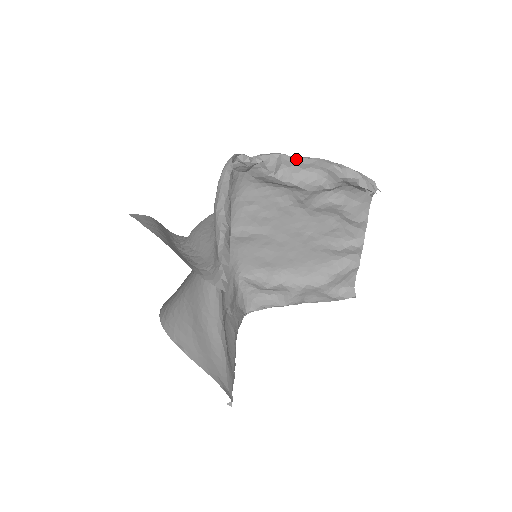
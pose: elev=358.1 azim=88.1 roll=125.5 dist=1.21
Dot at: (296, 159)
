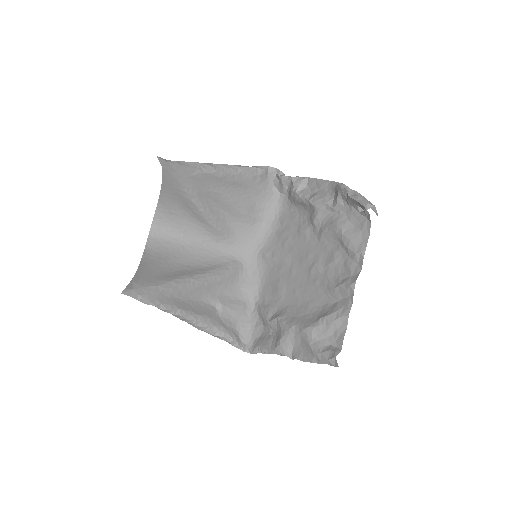
Dot at: (317, 181)
